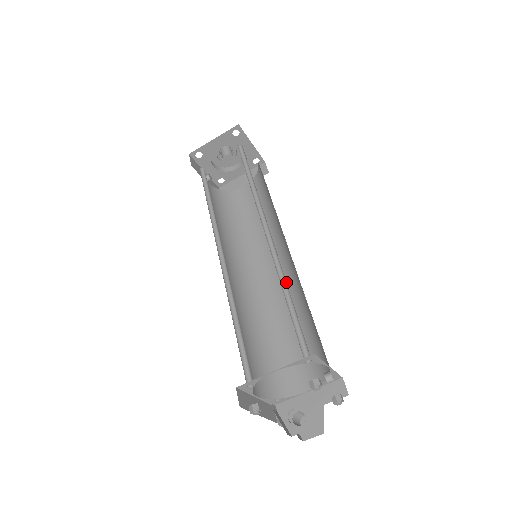
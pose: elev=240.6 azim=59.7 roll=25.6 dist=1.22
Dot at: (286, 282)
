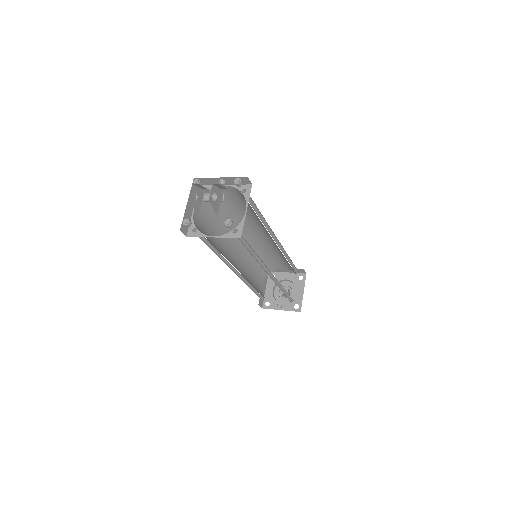
Dot at: (228, 218)
